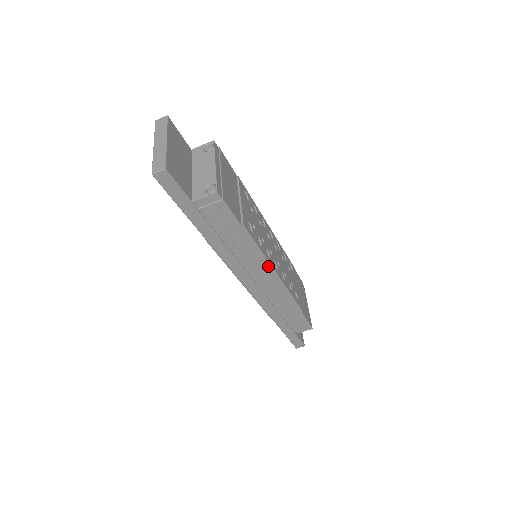
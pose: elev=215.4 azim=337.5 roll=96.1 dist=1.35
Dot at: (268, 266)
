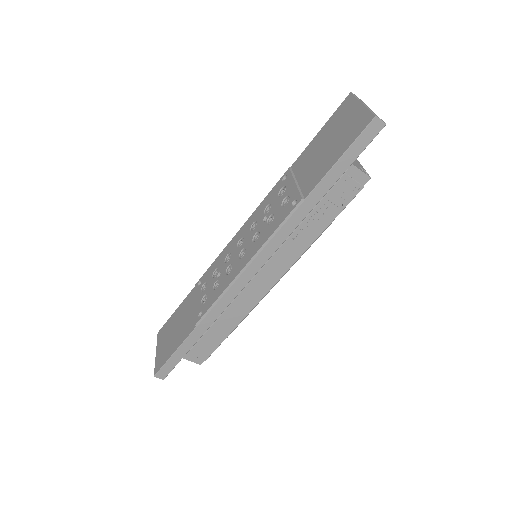
Dot at: (287, 270)
